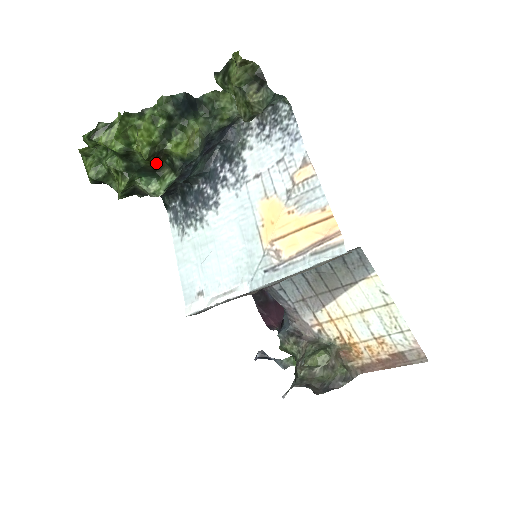
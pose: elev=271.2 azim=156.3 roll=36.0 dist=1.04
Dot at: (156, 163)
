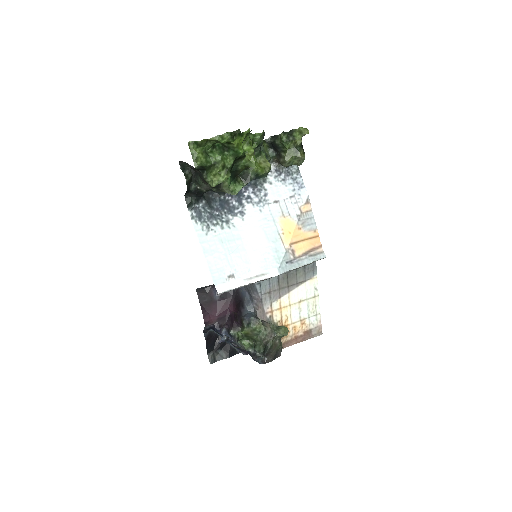
Dot at: (240, 171)
